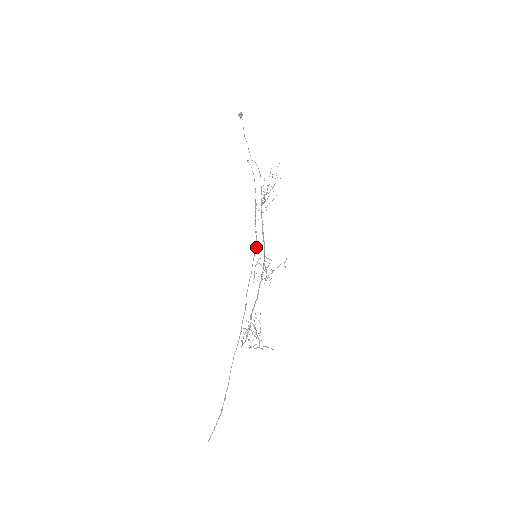
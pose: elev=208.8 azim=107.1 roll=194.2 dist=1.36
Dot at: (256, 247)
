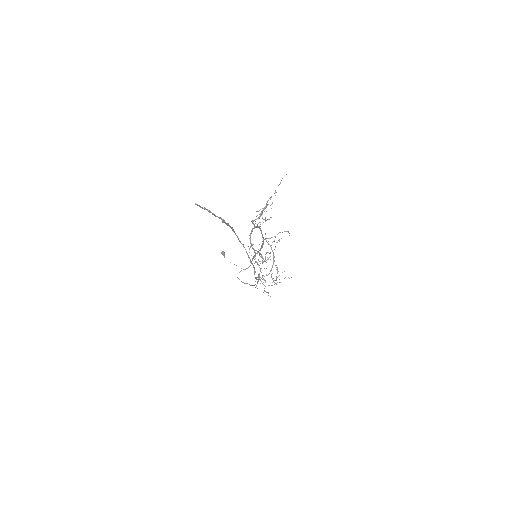
Dot at: occluded
